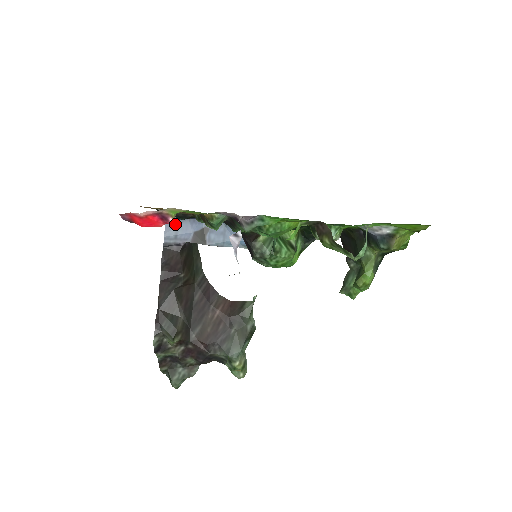
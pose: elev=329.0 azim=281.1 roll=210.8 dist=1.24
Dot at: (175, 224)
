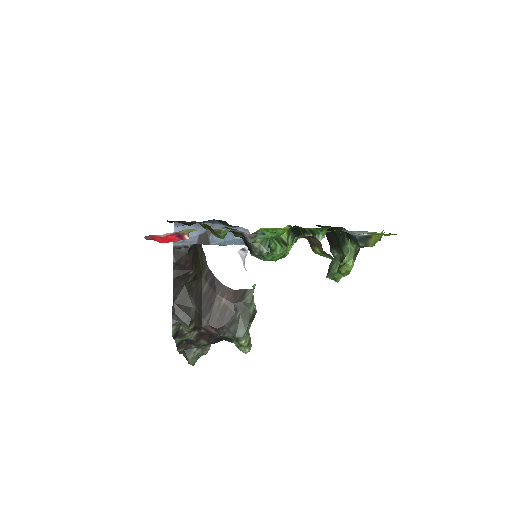
Dot at: (182, 229)
